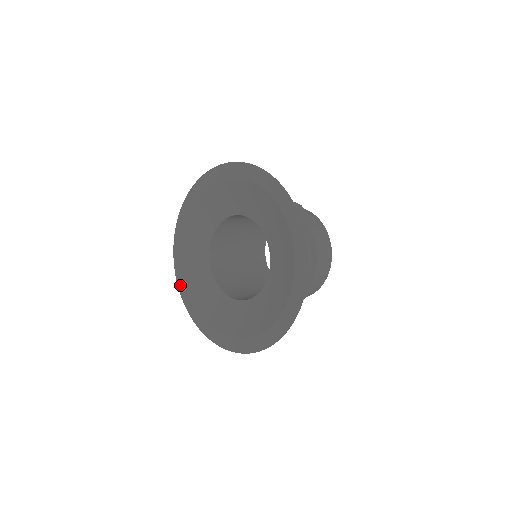
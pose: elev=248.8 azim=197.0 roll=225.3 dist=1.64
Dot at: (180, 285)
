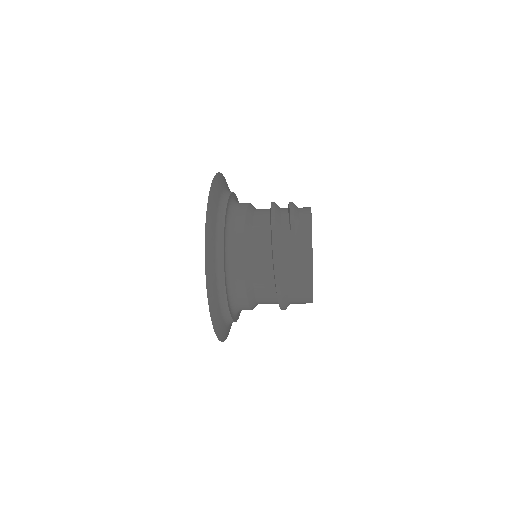
Dot at: occluded
